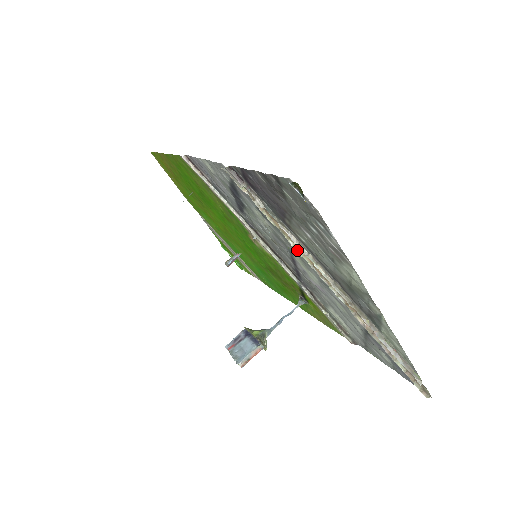
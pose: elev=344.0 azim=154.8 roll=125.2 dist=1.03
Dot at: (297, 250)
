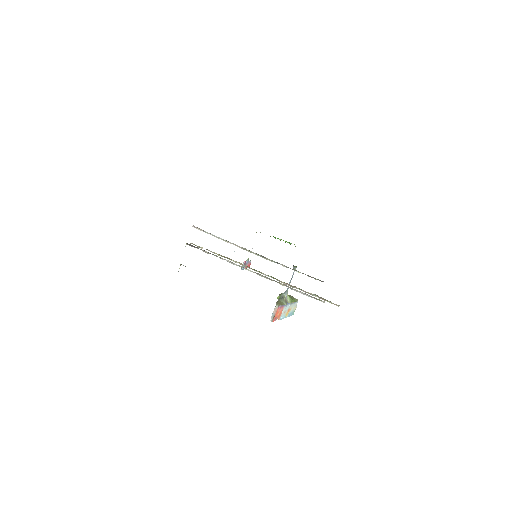
Dot at: occluded
